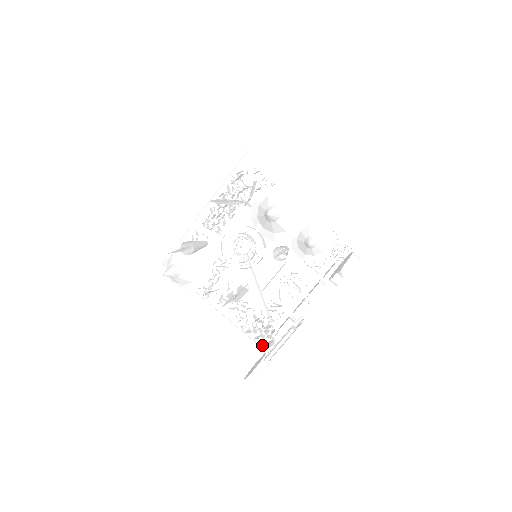
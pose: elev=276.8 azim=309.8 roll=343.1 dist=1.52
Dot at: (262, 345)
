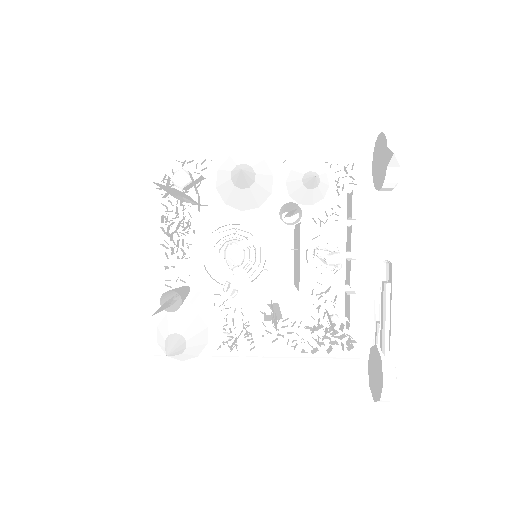
Dot at: (341, 354)
